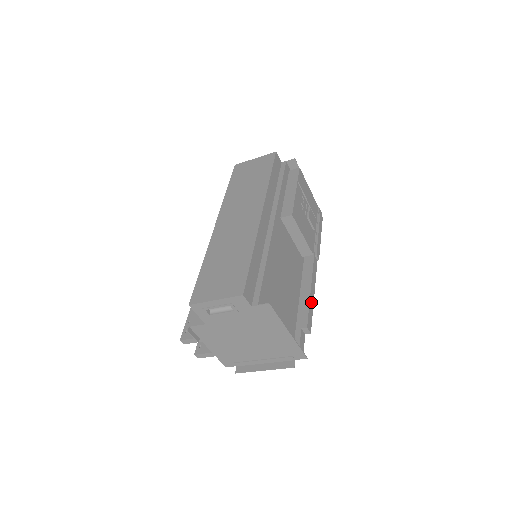
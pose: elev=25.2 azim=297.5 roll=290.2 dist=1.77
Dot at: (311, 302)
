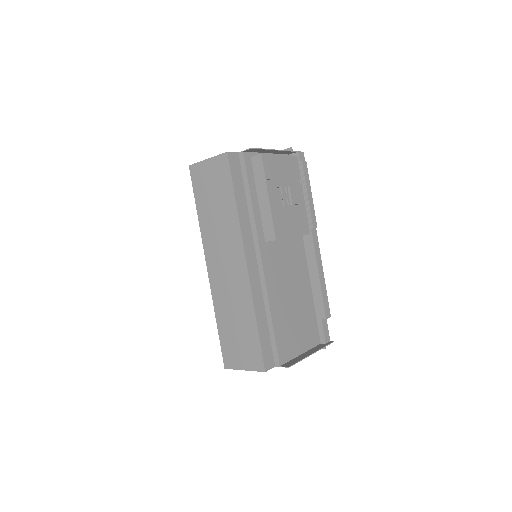
Dot at: (323, 287)
